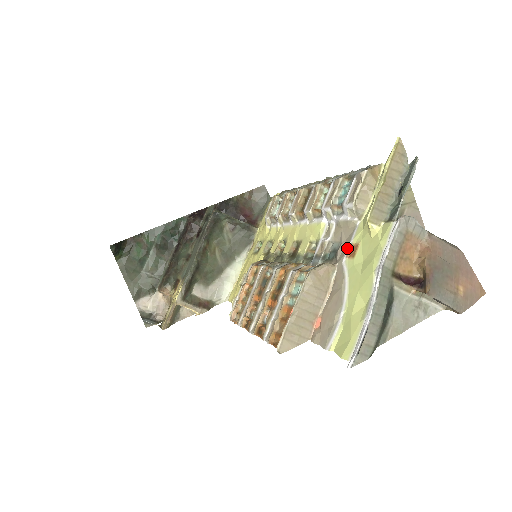
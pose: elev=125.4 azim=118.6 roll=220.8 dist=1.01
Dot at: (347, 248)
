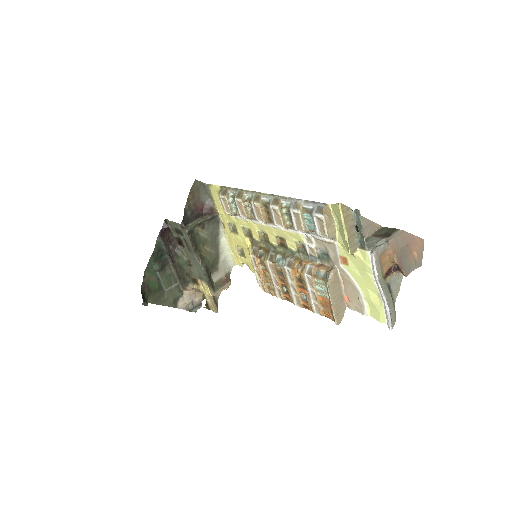
Dot at: (338, 259)
